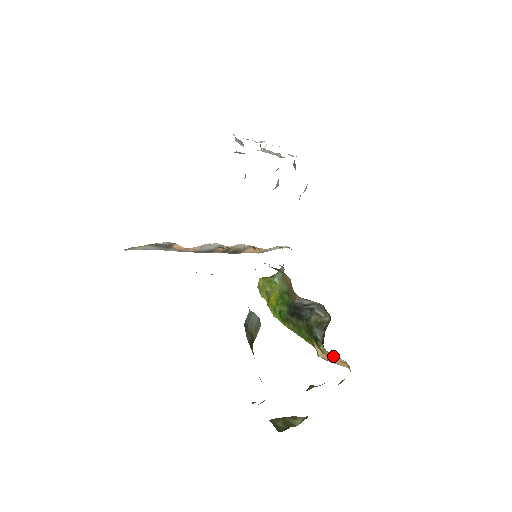
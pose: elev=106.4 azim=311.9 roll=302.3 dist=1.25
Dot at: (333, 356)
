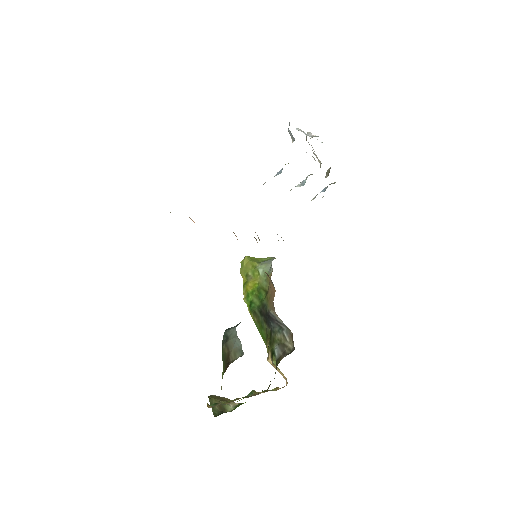
Dot at: (279, 371)
